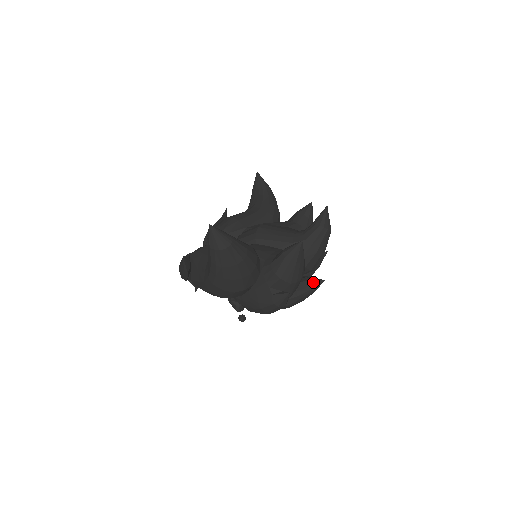
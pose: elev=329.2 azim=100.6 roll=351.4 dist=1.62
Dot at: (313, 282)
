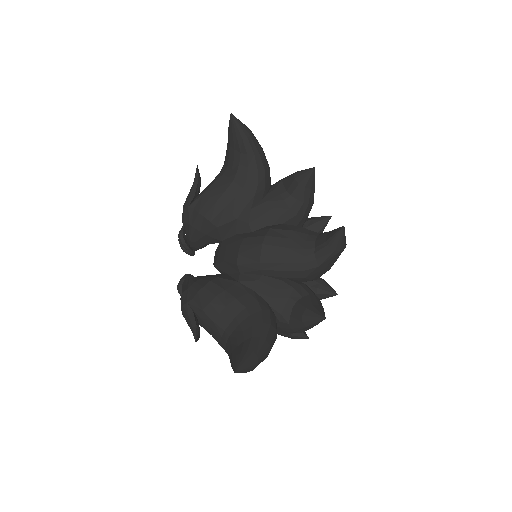
Dot at: (326, 296)
